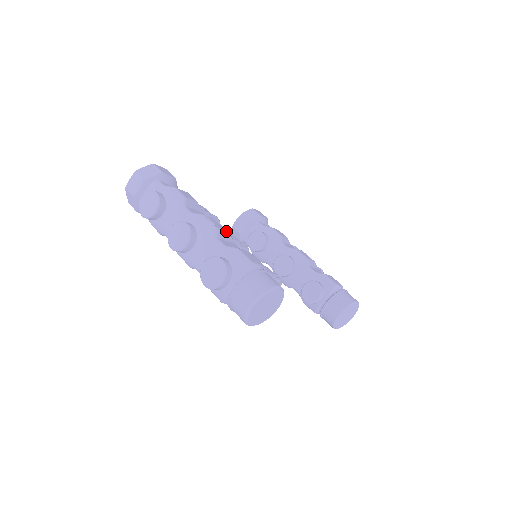
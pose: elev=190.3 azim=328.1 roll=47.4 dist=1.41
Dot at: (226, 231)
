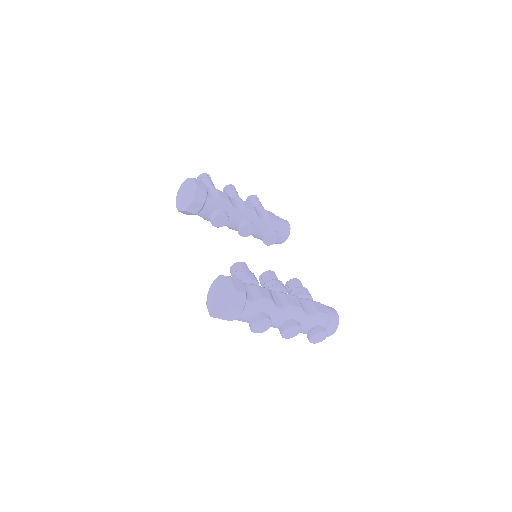
Dot at: (298, 300)
